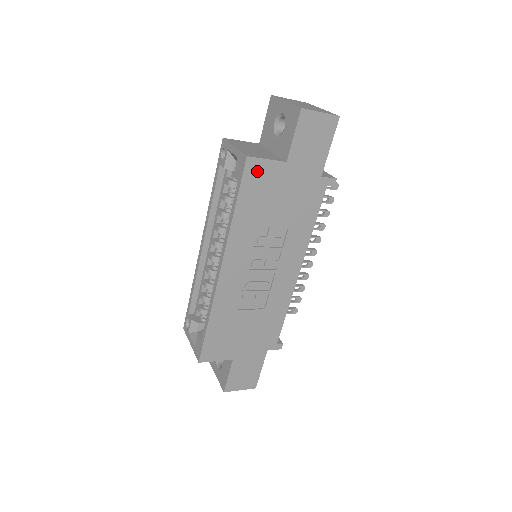
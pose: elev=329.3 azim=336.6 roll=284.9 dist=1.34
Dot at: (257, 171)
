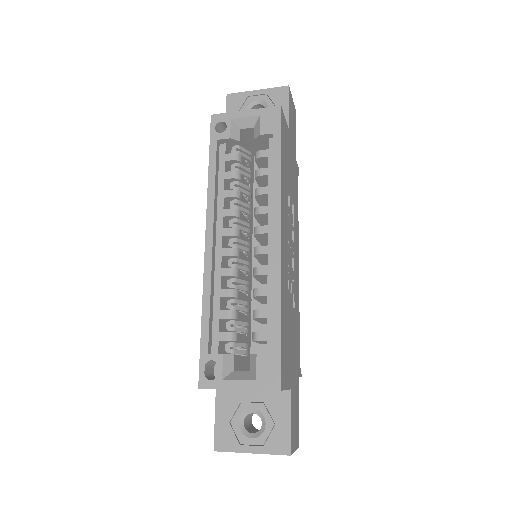
Dot at: (284, 127)
